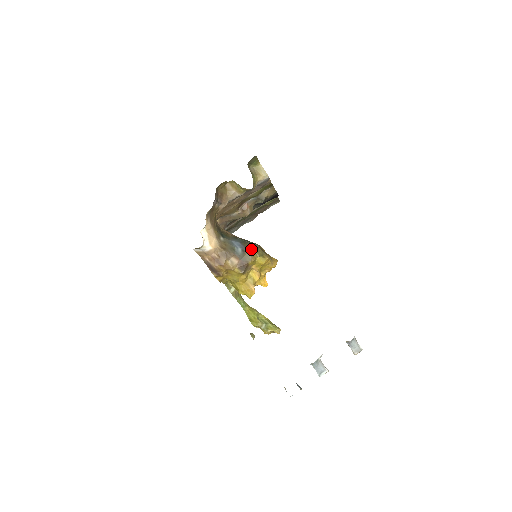
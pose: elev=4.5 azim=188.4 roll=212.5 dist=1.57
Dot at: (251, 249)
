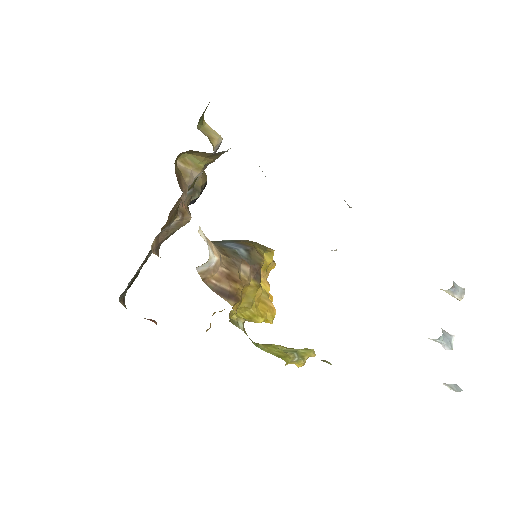
Dot at: (252, 245)
